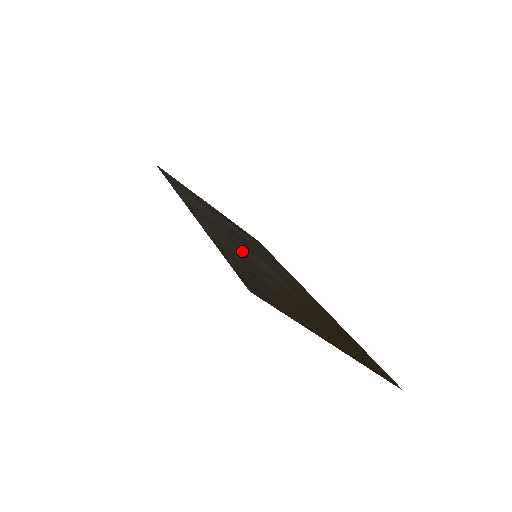
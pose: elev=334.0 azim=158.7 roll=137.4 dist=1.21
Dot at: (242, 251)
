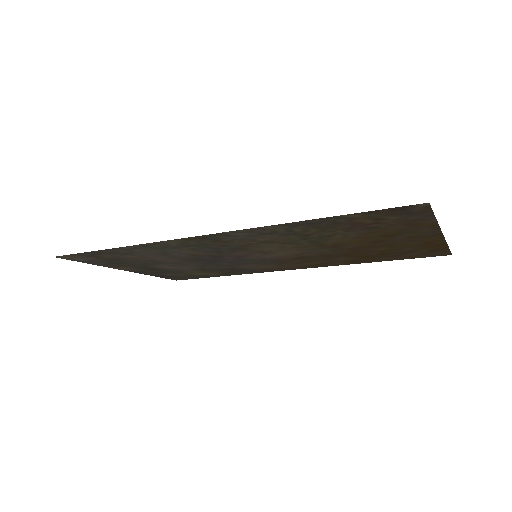
Dot at: (270, 245)
